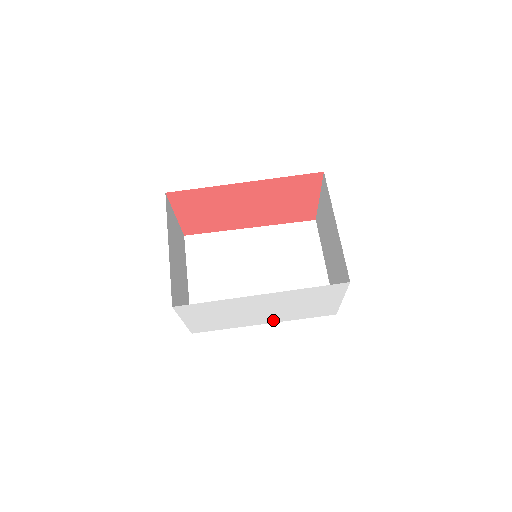
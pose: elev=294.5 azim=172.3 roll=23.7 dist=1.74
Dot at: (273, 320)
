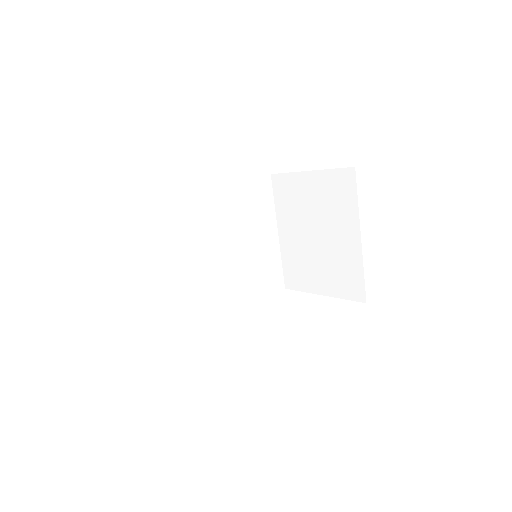
Dot at: occluded
